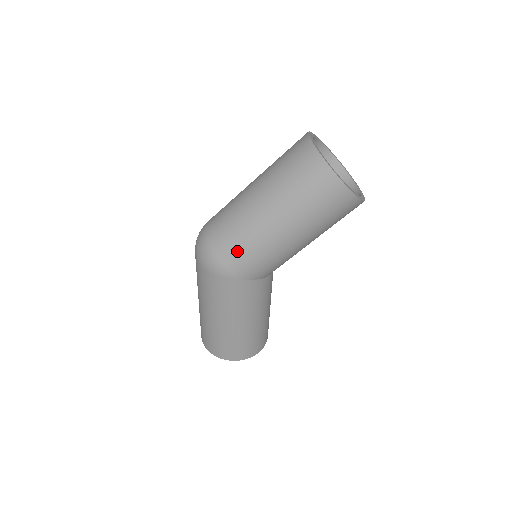
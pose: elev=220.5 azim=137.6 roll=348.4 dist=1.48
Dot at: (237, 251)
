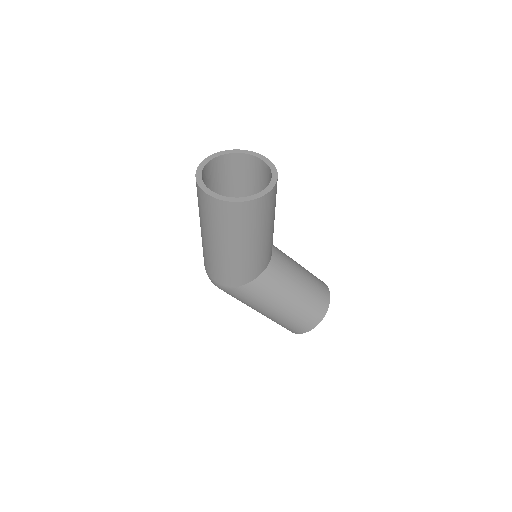
Dot at: (217, 272)
